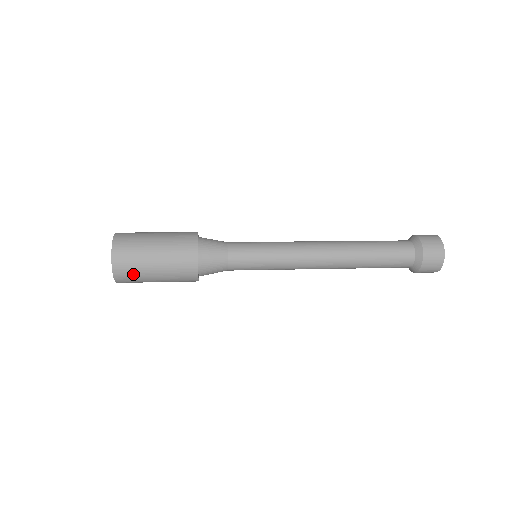
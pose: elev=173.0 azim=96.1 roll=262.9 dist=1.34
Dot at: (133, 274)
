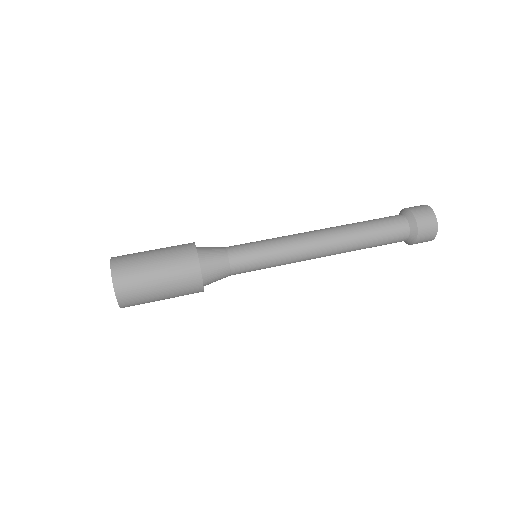
Dot at: (139, 300)
